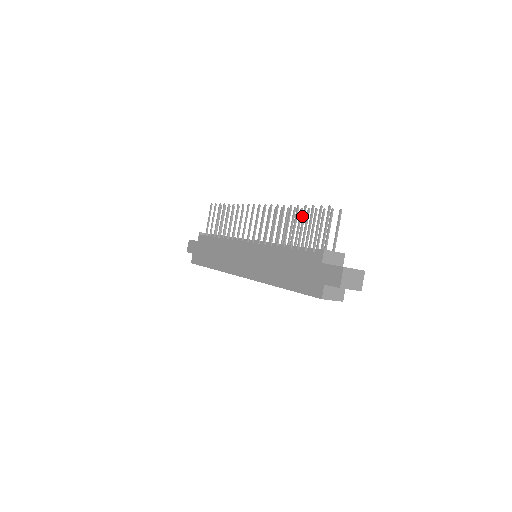
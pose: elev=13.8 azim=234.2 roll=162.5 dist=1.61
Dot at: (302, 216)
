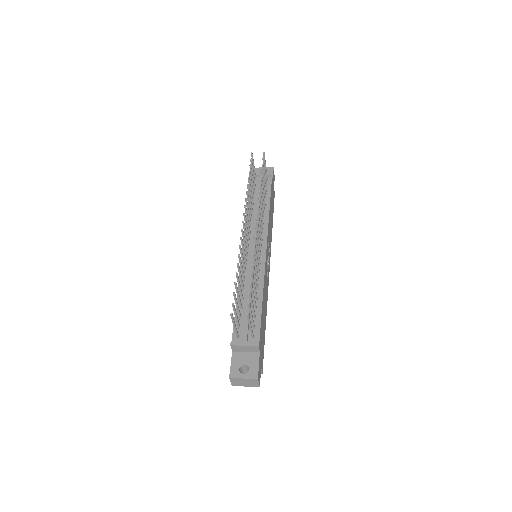
Dot at: (236, 289)
